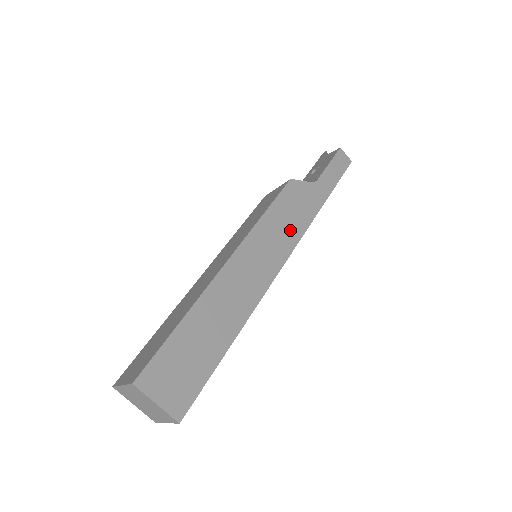
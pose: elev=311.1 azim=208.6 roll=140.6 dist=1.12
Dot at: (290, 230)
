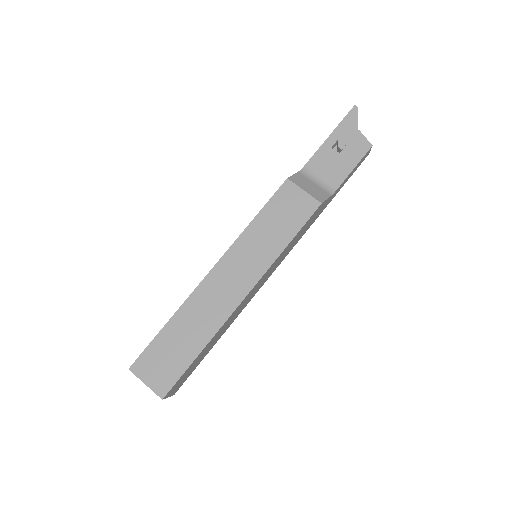
Dot at: occluded
